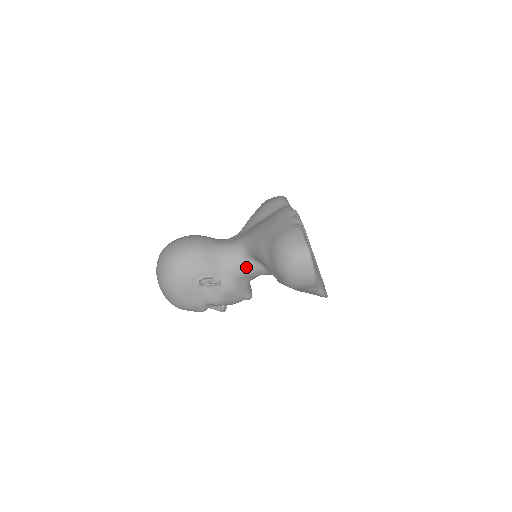
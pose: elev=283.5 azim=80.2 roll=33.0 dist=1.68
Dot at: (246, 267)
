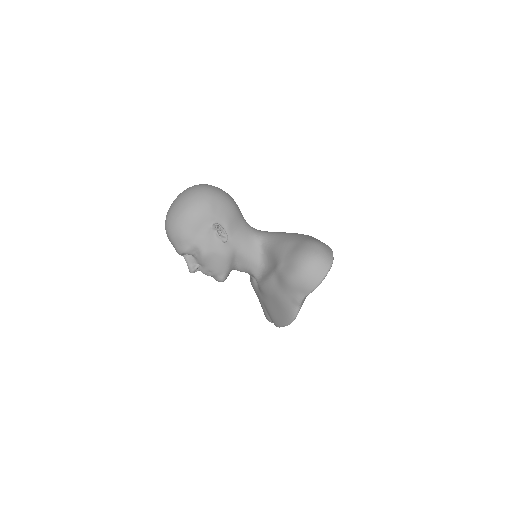
Dot at: (251, 251)
